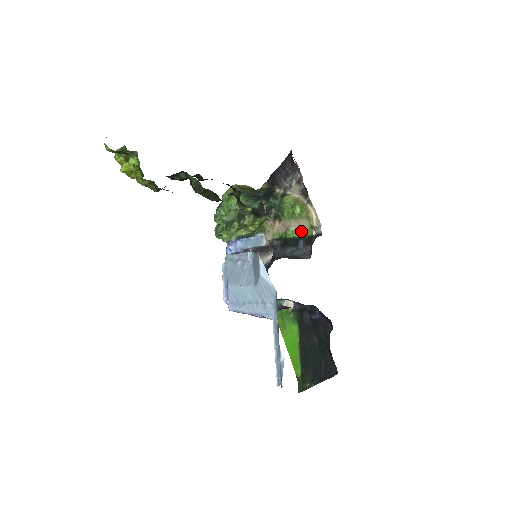
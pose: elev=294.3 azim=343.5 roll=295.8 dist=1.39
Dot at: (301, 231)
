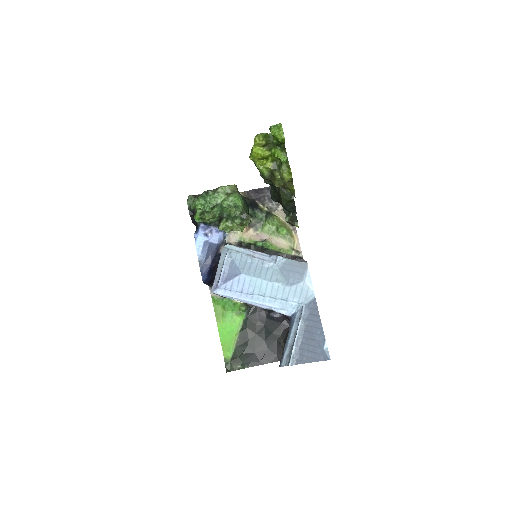
Dot at: (280, 247)
